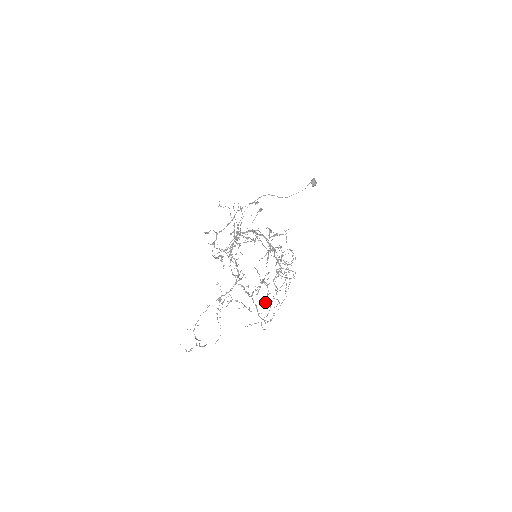
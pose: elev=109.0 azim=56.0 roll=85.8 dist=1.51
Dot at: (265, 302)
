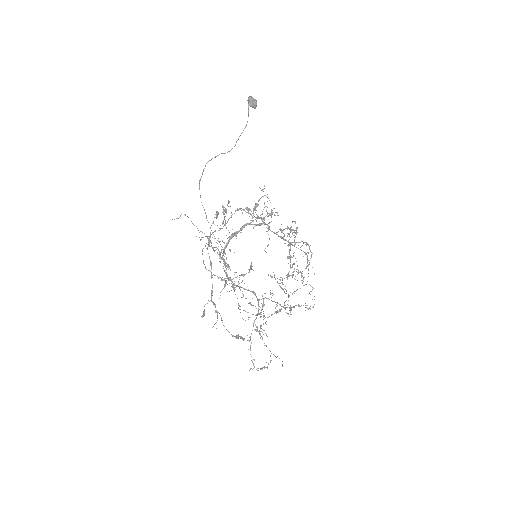
Dot at: occluded
